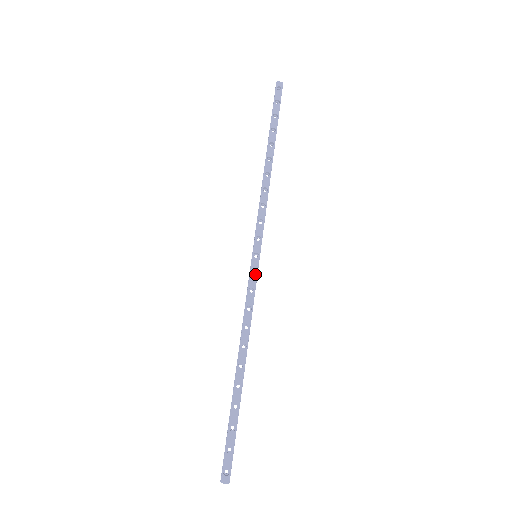
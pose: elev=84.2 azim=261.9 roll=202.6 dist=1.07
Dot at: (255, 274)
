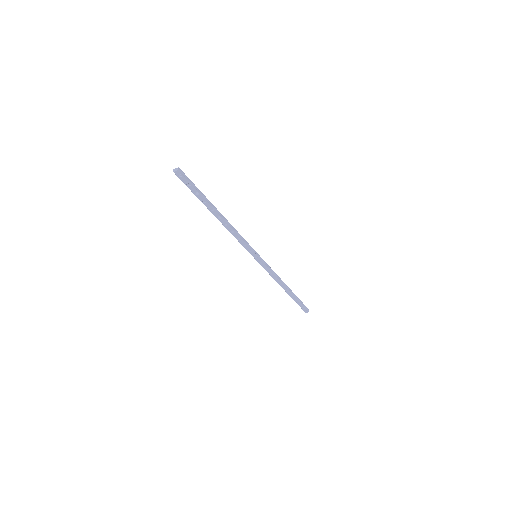
Dot at: (262, 262)
